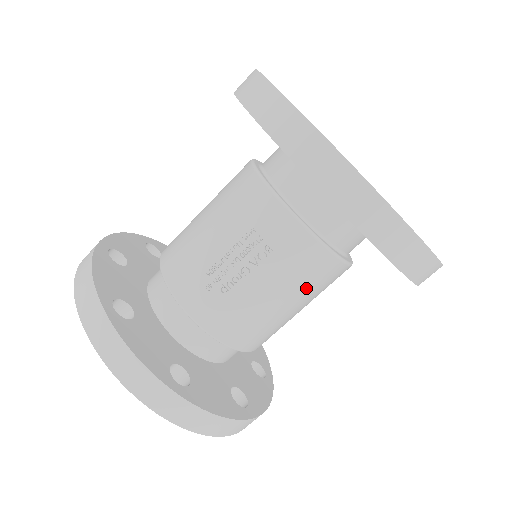
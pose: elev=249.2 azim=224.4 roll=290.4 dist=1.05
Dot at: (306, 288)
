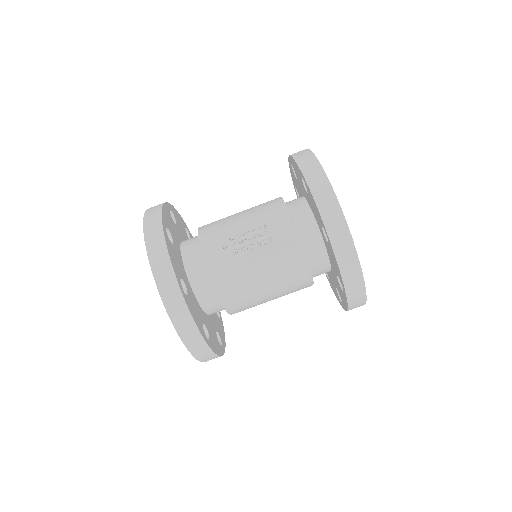
Dot at: (281, 277)
